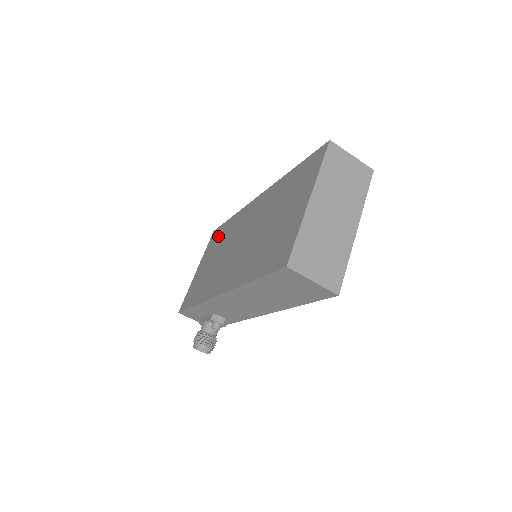
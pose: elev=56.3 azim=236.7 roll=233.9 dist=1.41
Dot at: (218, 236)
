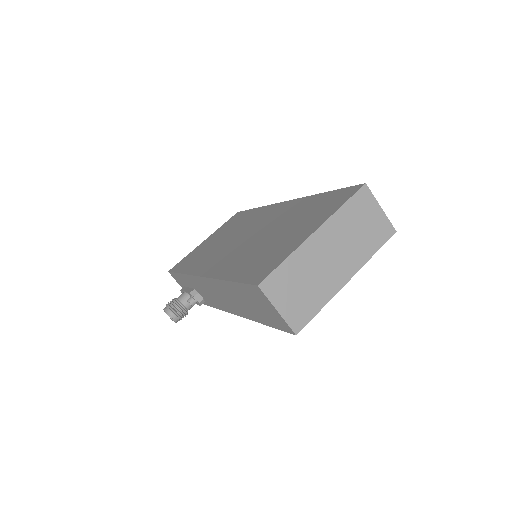
Dot at: (237, 219)
